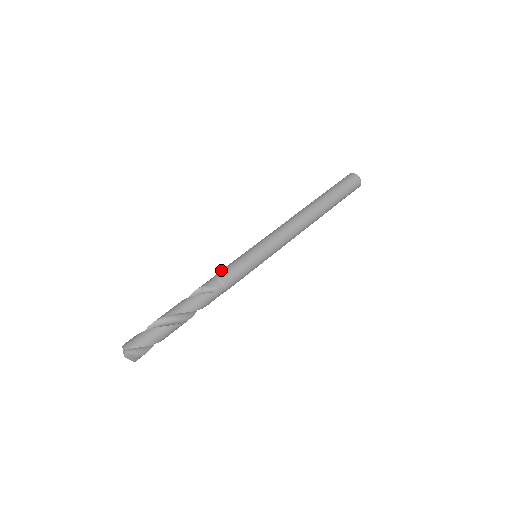
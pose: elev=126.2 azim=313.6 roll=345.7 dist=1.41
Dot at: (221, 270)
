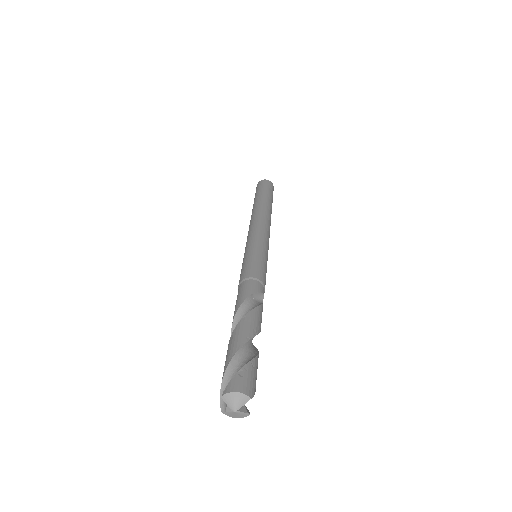
Dot at: (254, 270)
